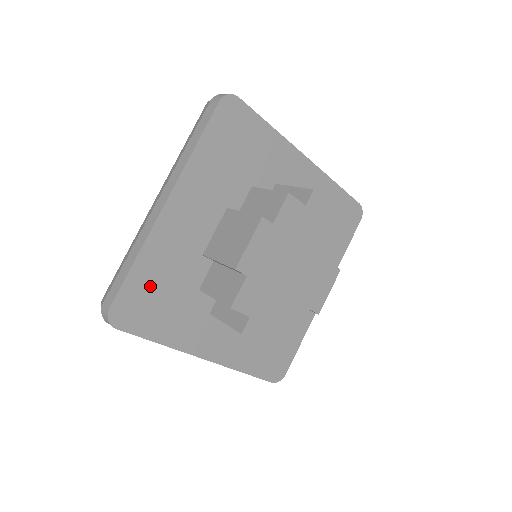
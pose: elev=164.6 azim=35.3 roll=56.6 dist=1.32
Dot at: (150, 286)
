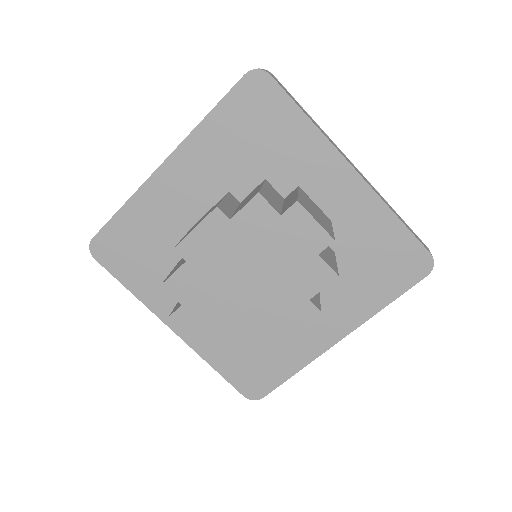
Dot at: (132, 236)
